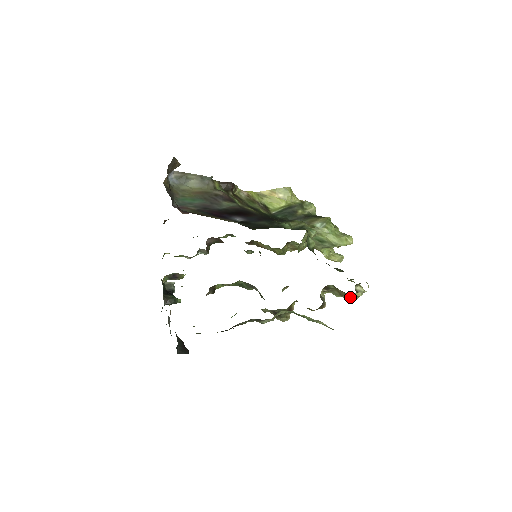
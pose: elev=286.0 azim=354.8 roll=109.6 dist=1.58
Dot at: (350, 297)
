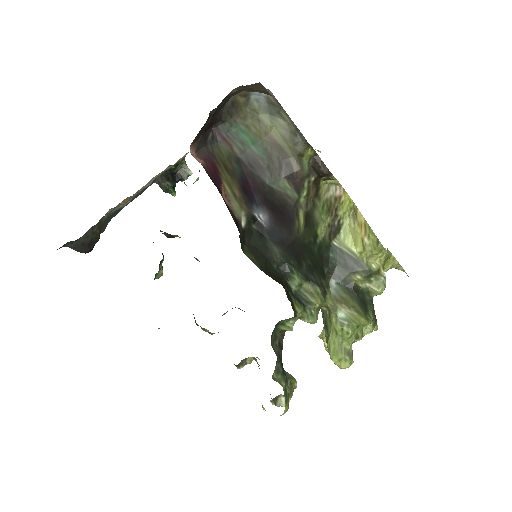
Dot at: occluded
